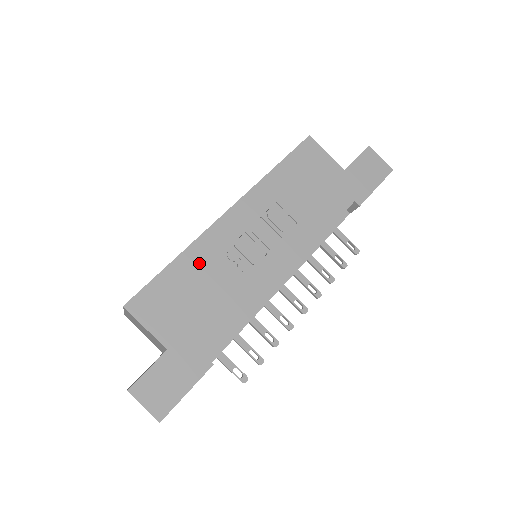
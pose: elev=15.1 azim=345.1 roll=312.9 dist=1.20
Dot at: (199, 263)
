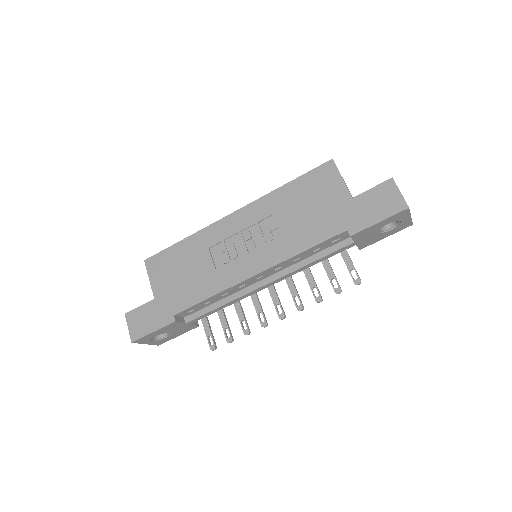
Dot at: (197, 247)
